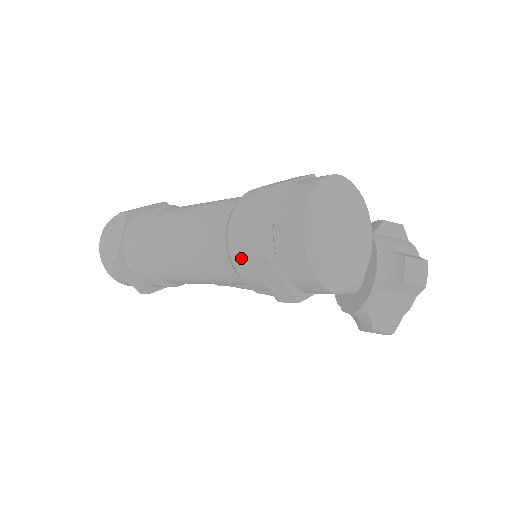
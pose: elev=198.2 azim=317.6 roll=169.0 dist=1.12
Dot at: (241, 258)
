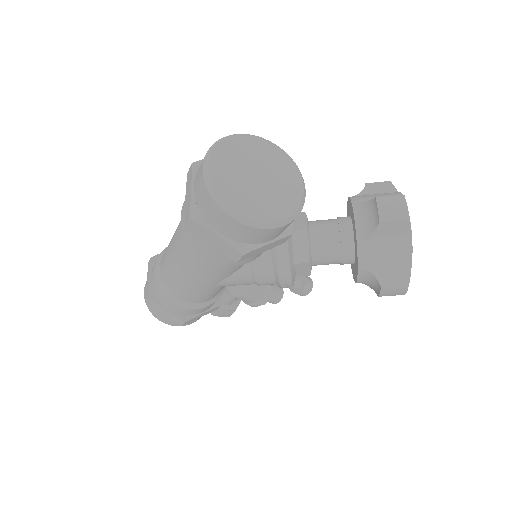
Dot at: (191, 235)
